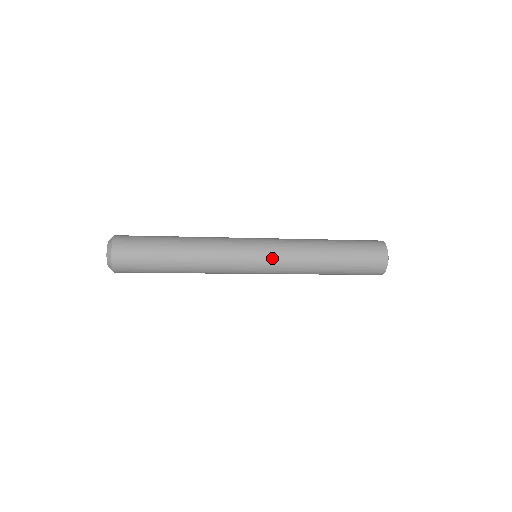
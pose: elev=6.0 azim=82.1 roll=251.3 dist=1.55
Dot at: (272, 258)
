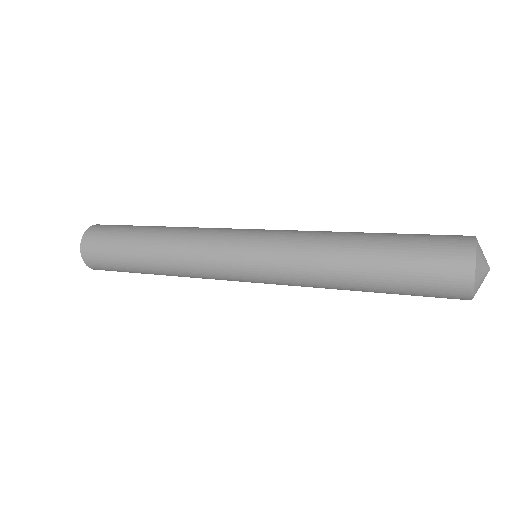
Dot at: (268, 281)
